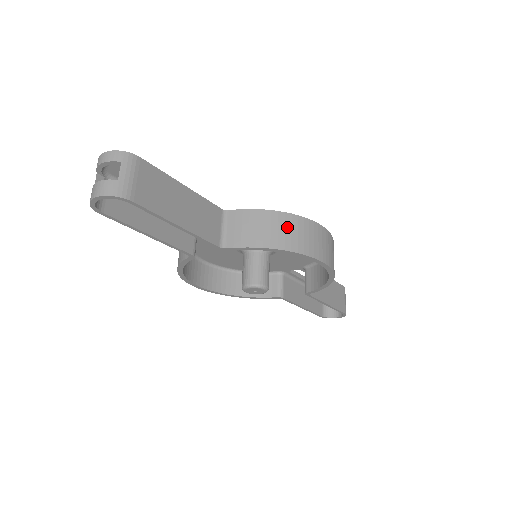
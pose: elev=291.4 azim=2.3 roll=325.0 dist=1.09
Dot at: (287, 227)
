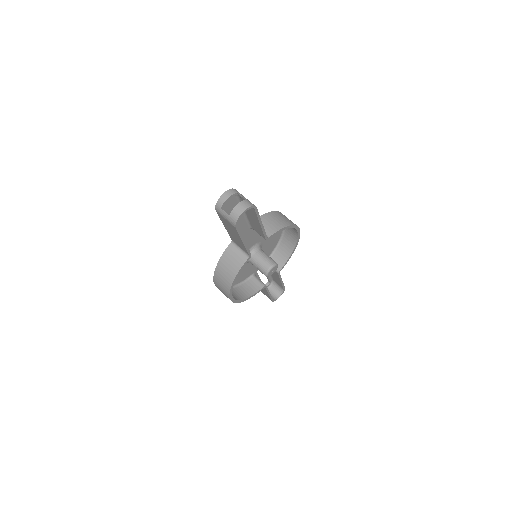
Dot at: (281, 216)
